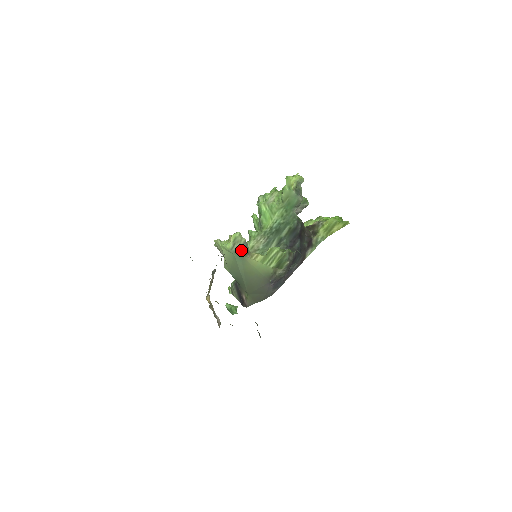
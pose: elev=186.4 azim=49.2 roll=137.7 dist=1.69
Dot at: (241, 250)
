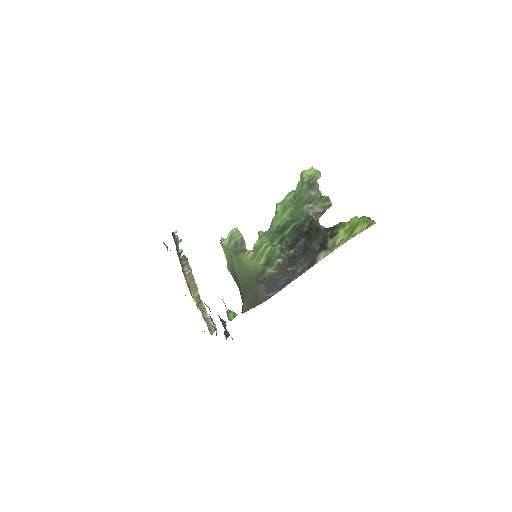
Dot at: (236, 247)
